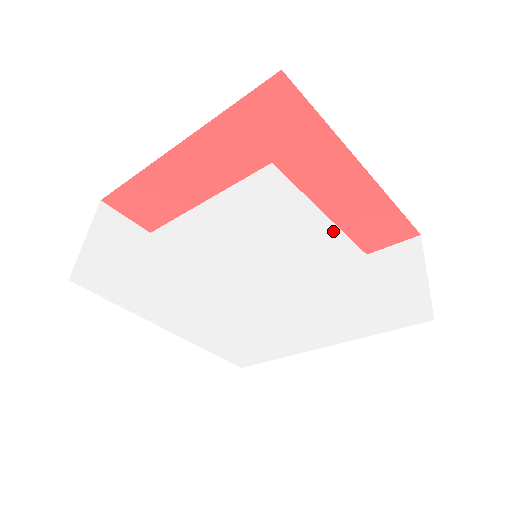
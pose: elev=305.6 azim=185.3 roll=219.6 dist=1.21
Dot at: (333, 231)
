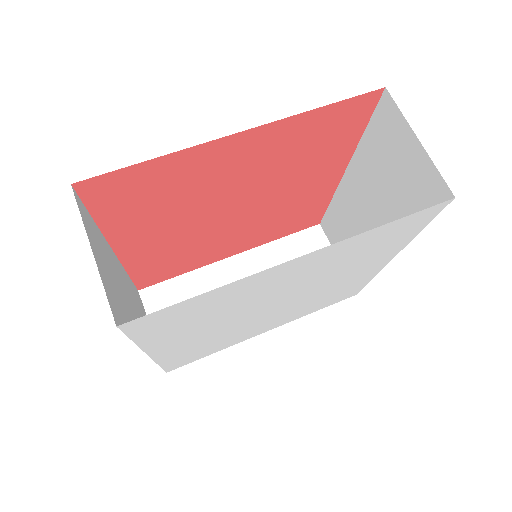
Dot at: (238, 282)
